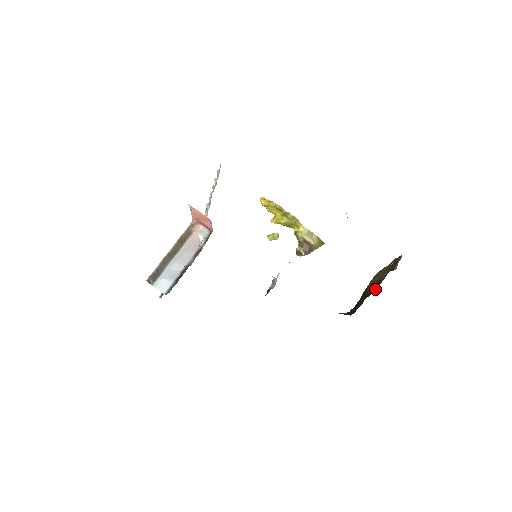
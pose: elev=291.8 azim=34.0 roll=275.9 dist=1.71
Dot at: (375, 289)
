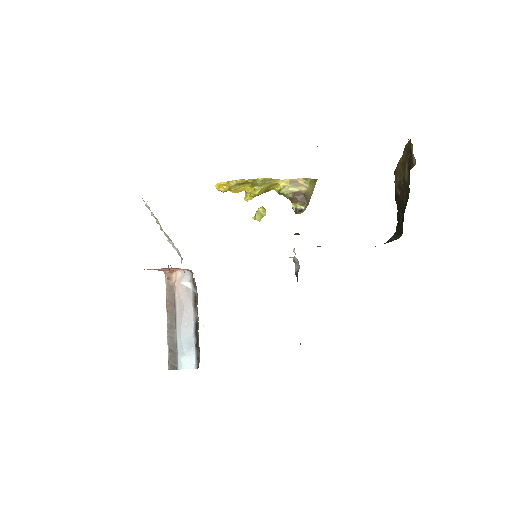
Dot at: (407, 196)
